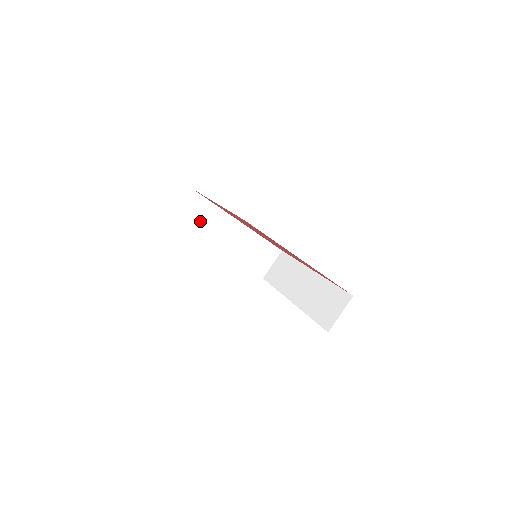
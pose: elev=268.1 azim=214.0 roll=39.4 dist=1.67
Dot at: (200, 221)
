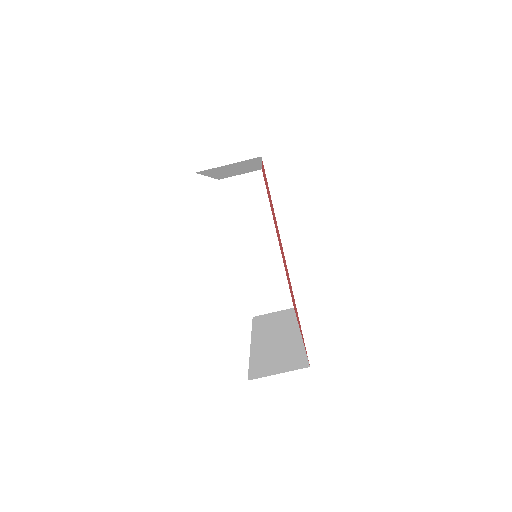
Dot at: (243, 204)
